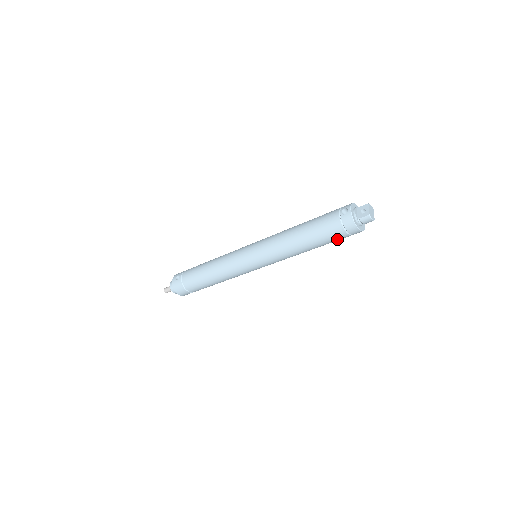
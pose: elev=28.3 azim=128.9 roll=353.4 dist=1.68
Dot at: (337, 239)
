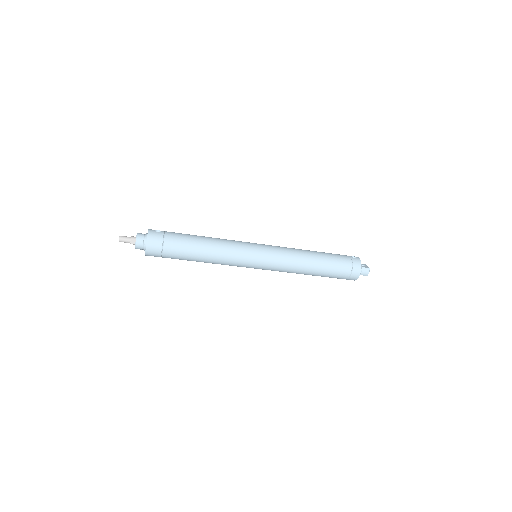
Dot at: (339, 274)
